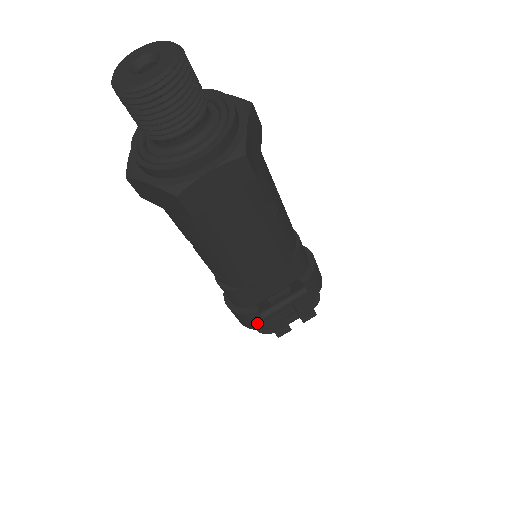
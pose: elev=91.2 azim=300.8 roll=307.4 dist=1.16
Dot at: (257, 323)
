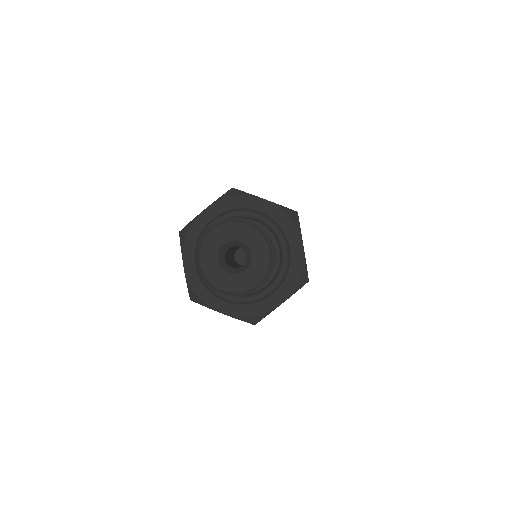
Dot at: occluded
